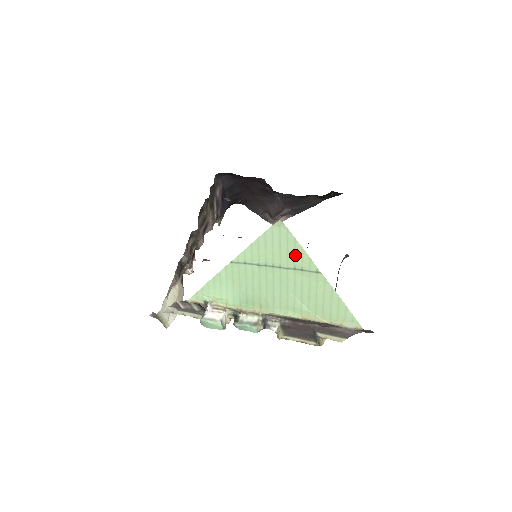
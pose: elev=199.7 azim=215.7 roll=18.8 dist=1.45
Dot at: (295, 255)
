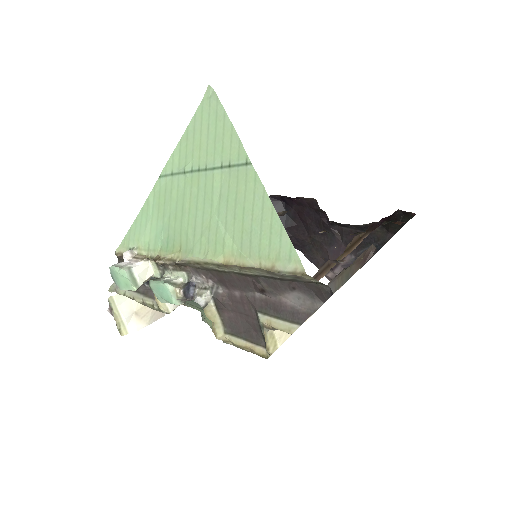
Dot at: (223, 141)
